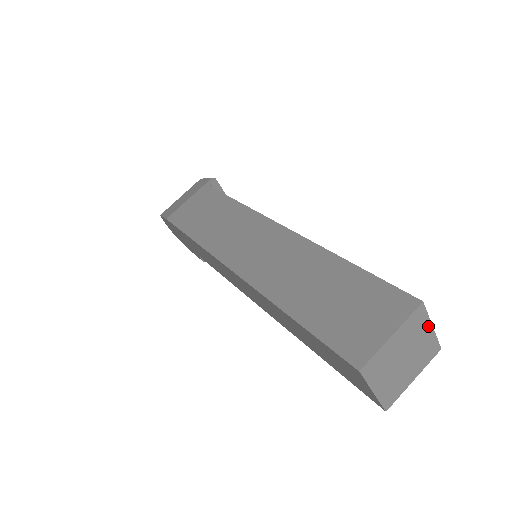
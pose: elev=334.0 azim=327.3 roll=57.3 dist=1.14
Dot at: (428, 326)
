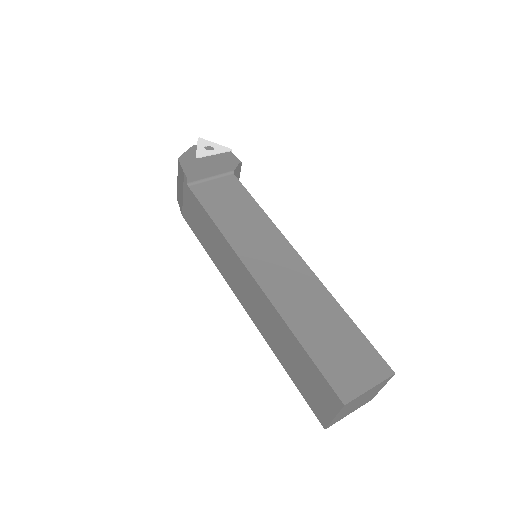
Dot at: (365, 393)
